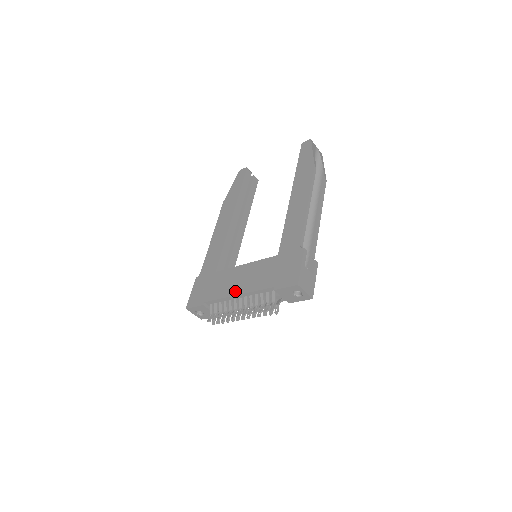
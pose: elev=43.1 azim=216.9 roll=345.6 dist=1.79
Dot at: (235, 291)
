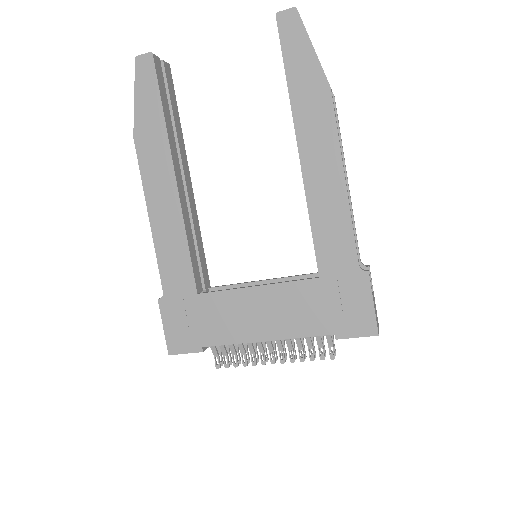
Dot at: (259, 334)
